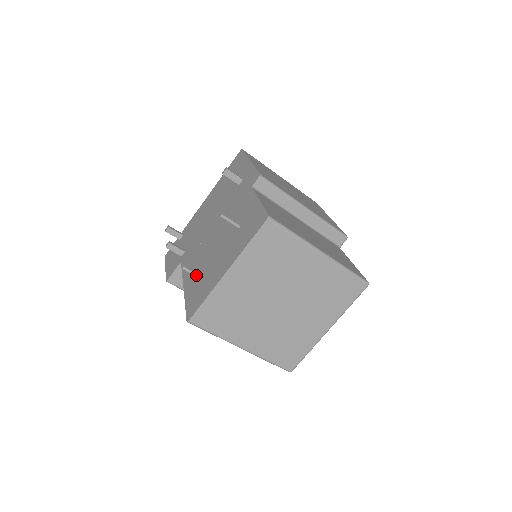
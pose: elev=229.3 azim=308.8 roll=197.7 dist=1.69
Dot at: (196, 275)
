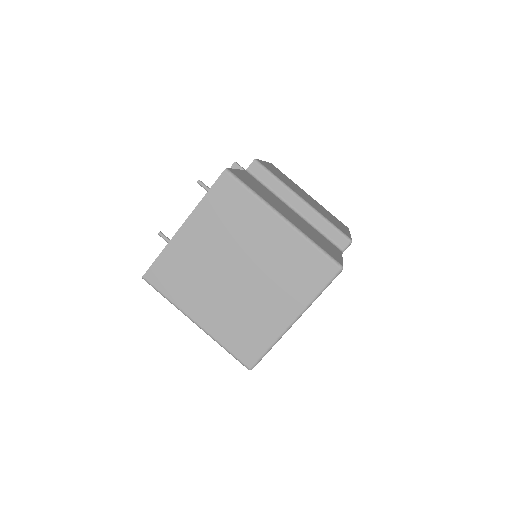
Dot at: occluded
